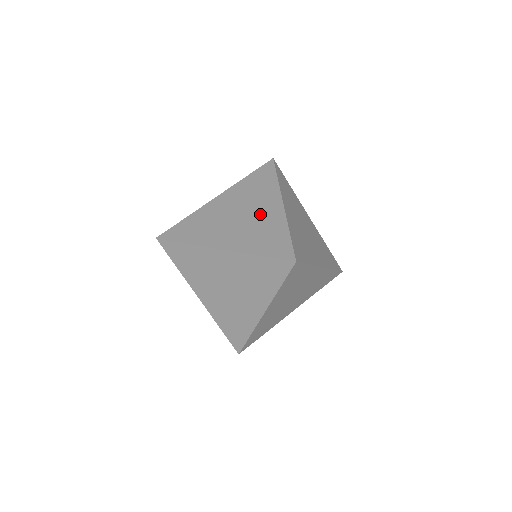
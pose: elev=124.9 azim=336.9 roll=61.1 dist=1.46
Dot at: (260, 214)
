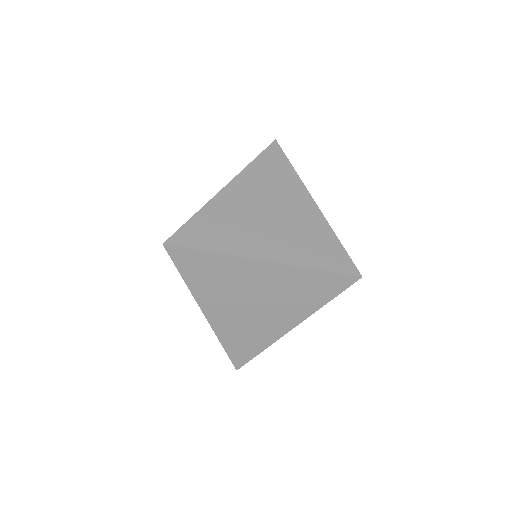
Dot at: (294, 214)
